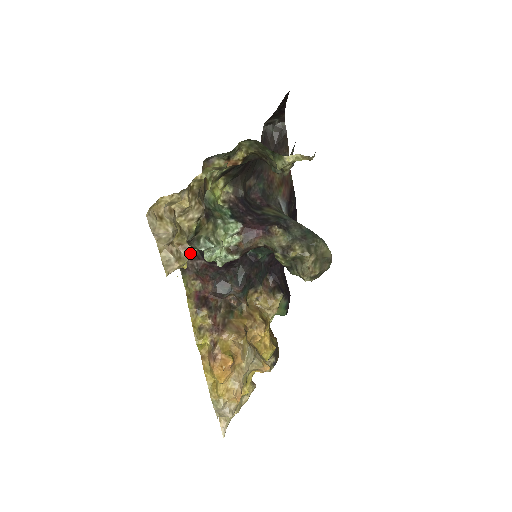
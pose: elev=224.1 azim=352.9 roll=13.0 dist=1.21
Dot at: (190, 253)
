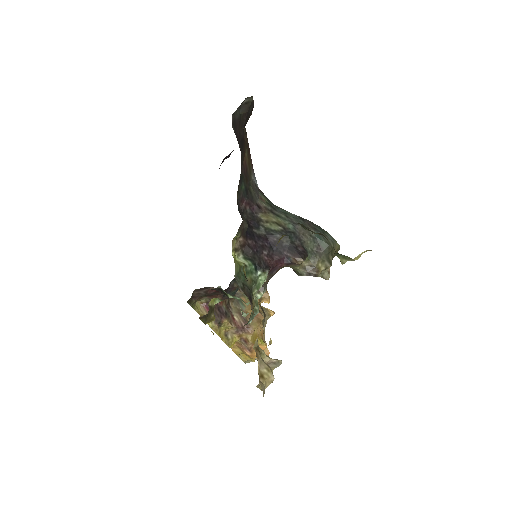
Dot at: (276, 365)
